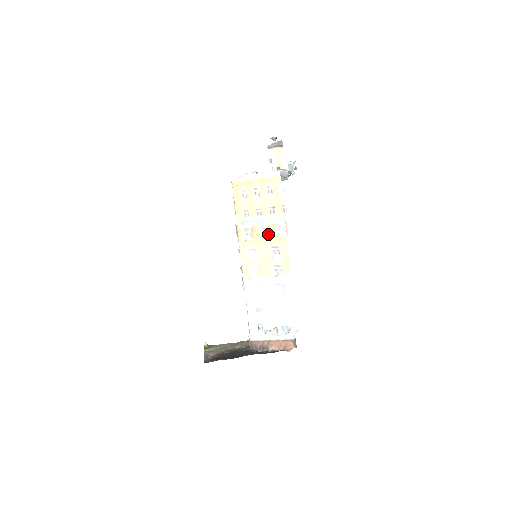
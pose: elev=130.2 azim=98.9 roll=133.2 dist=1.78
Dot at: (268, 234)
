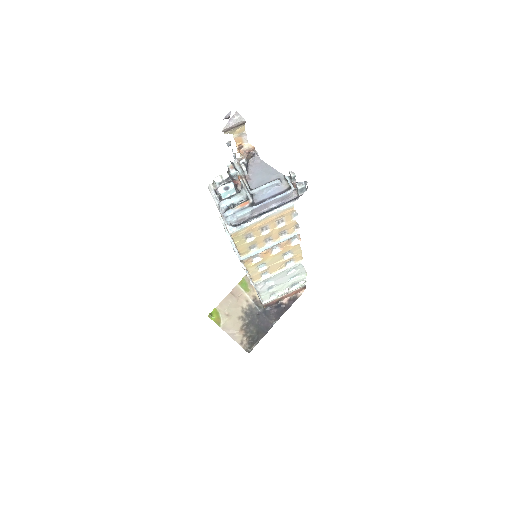
Dot at: (278, 248)
